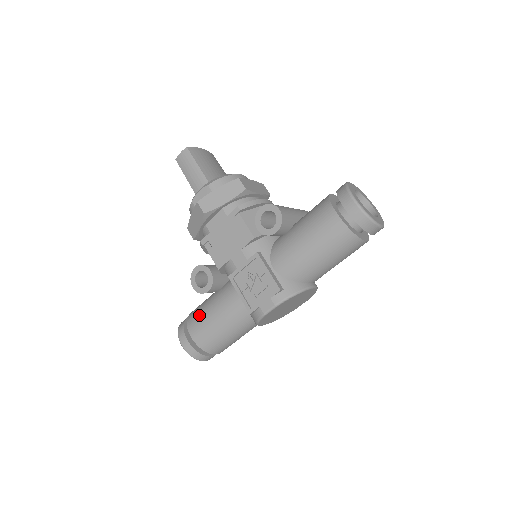
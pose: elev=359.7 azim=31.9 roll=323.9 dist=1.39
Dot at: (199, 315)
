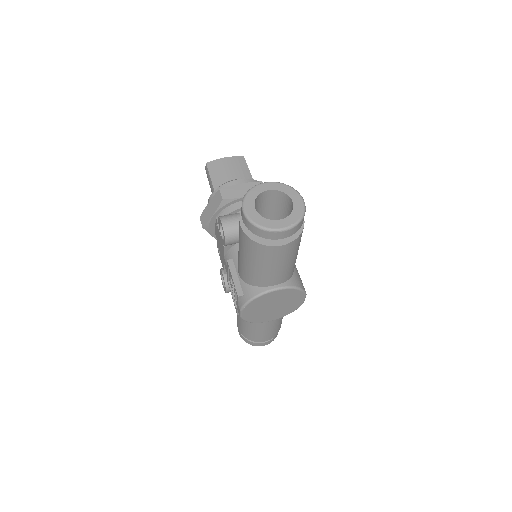
Dot at: occluded
